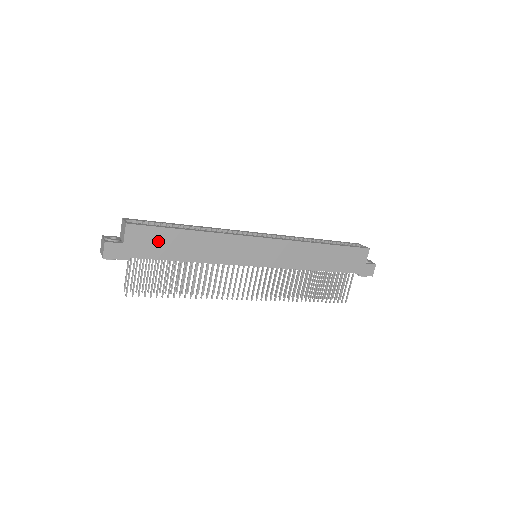
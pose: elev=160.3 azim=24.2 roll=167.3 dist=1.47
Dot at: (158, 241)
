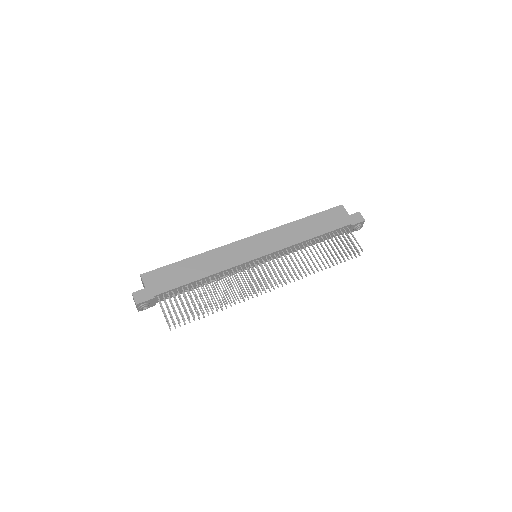
Dot at: (170, 275)
